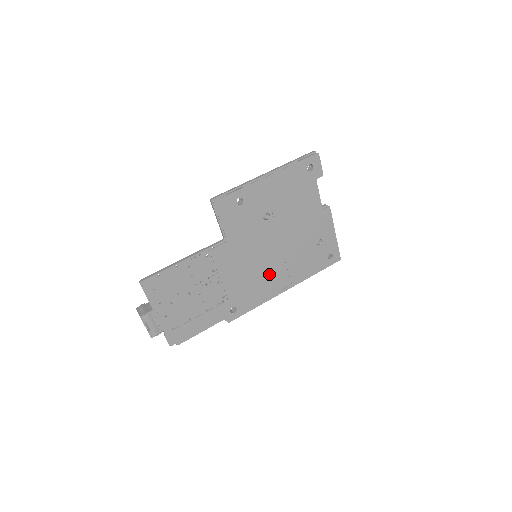
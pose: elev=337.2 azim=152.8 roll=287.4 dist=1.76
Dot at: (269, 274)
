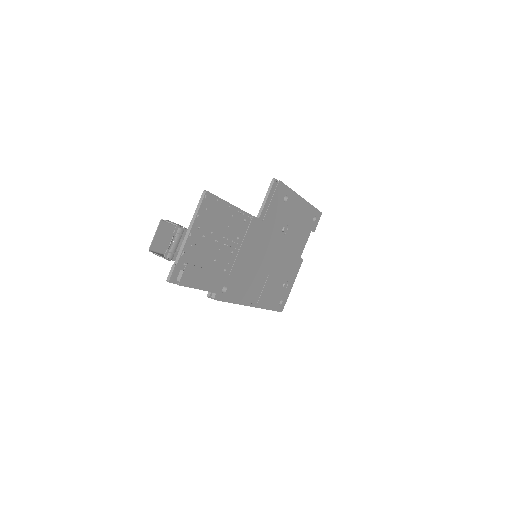
Dot at: (256, 279)
